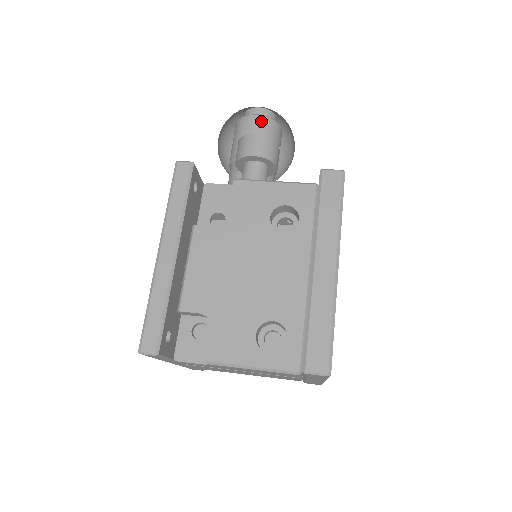
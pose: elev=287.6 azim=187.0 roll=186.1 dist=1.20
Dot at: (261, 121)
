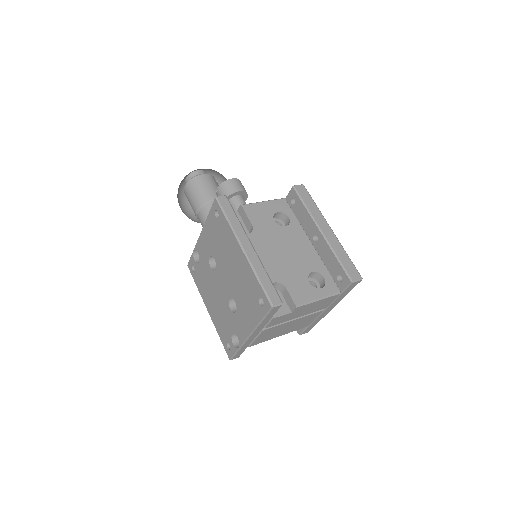
Dot at: (209, 177)
